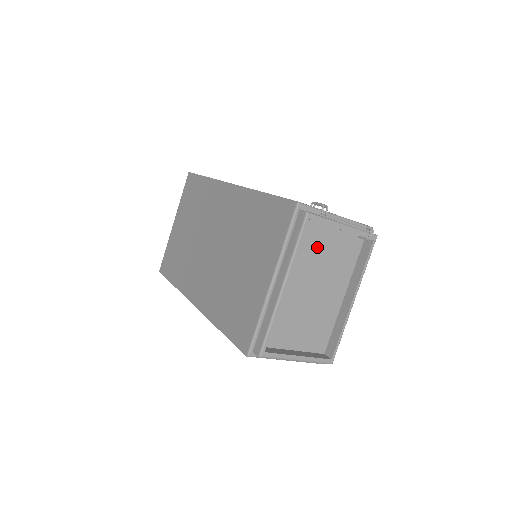
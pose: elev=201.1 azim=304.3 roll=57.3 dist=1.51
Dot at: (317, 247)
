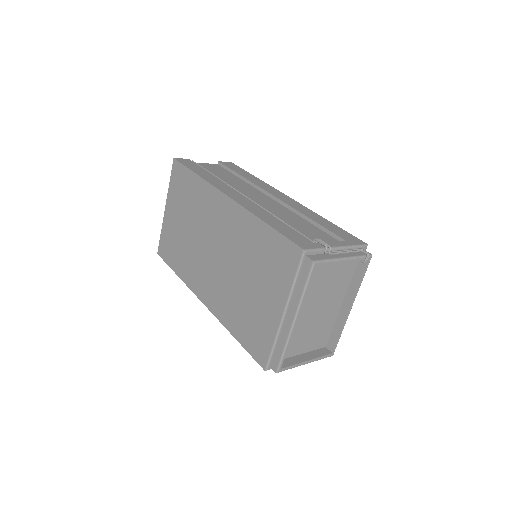
Dot at: (320, 277)
